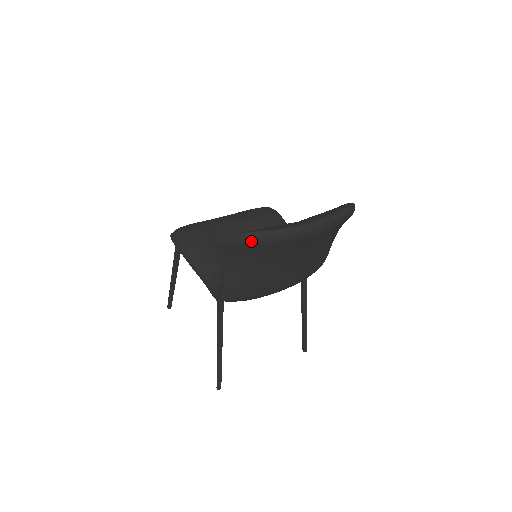
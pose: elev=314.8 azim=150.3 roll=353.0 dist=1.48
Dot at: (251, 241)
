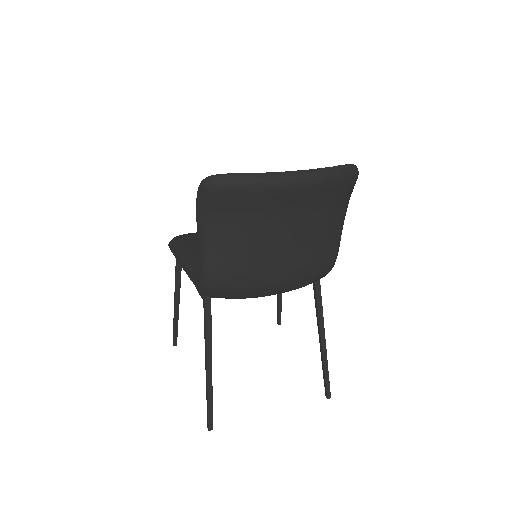
Dot at: (218, 185)
